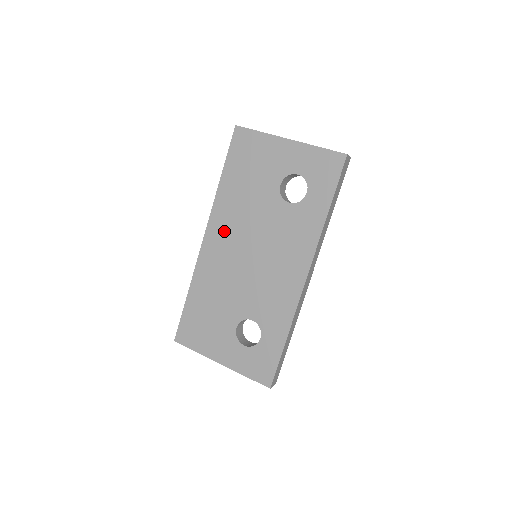
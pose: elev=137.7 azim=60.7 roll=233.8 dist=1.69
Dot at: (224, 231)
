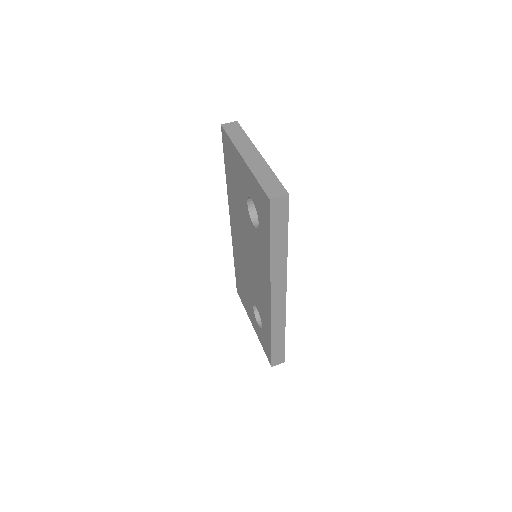
Dot at: (235, 225)
